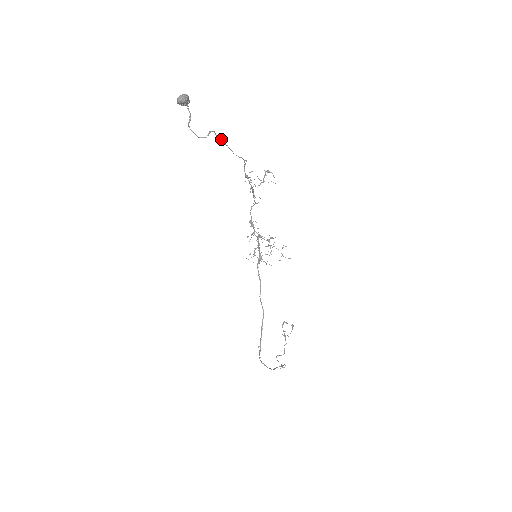
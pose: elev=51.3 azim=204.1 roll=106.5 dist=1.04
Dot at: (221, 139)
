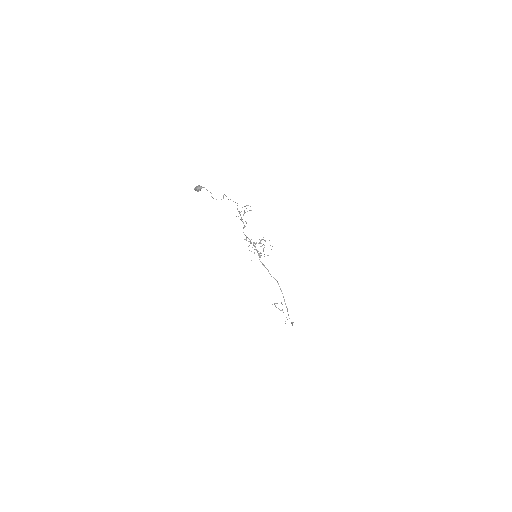
Dot at: occluded
